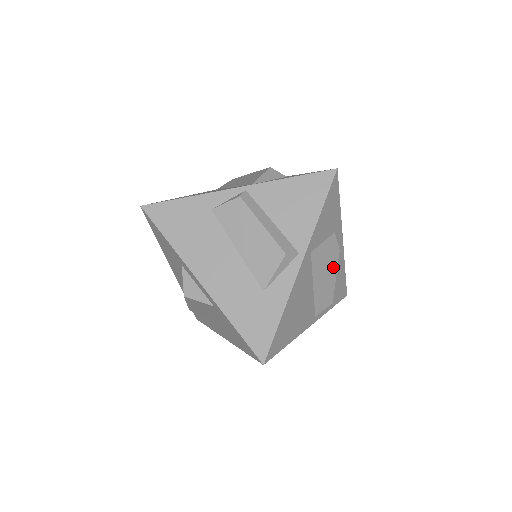
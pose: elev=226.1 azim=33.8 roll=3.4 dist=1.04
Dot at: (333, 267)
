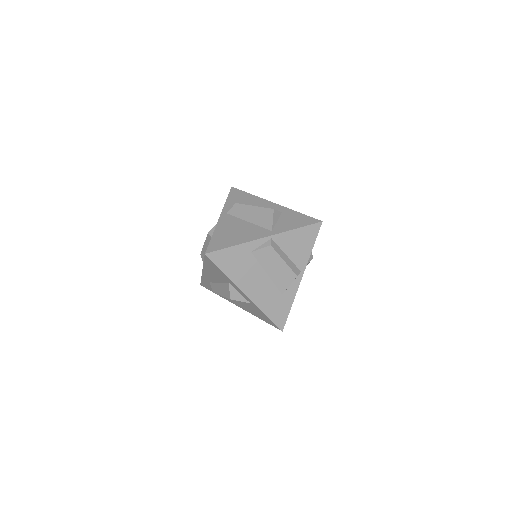
Dot at: occluded
